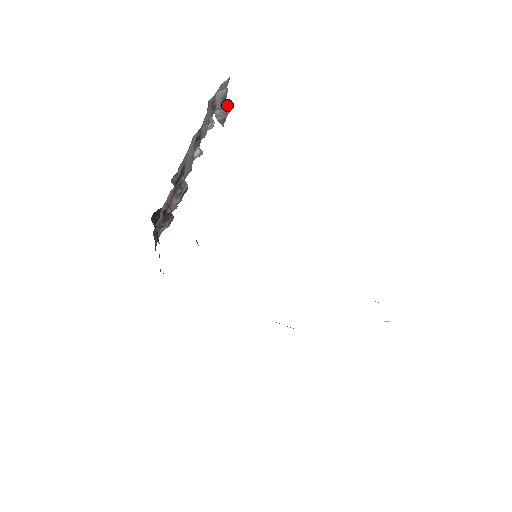
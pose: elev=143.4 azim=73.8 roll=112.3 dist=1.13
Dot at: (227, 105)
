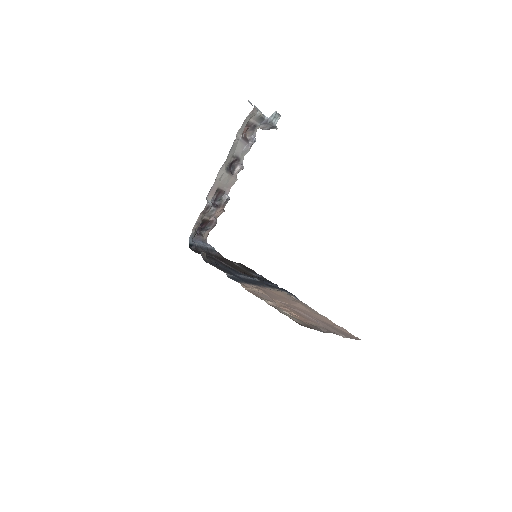
Dot at: (269, 119)
